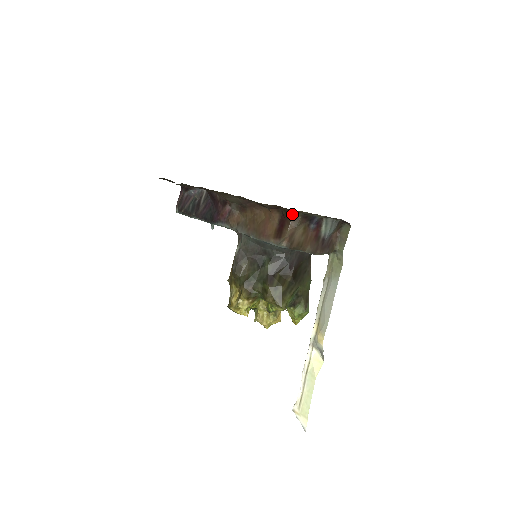
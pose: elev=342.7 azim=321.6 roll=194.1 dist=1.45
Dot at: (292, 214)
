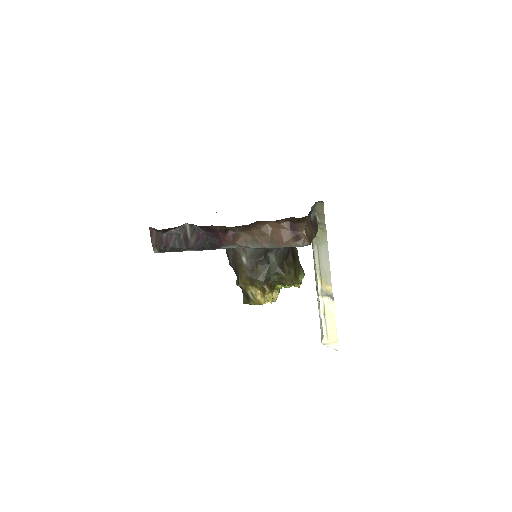
Dot at: (302, 219)
